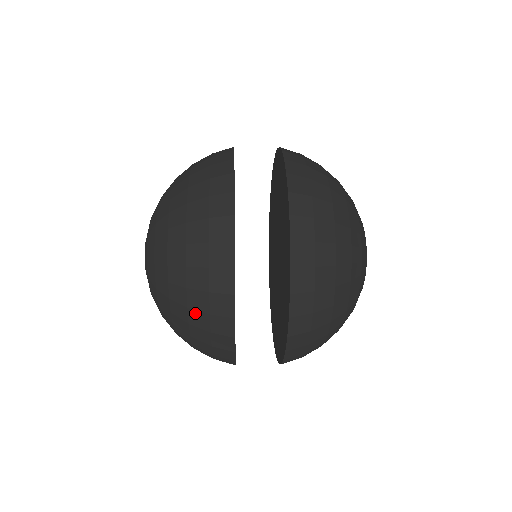
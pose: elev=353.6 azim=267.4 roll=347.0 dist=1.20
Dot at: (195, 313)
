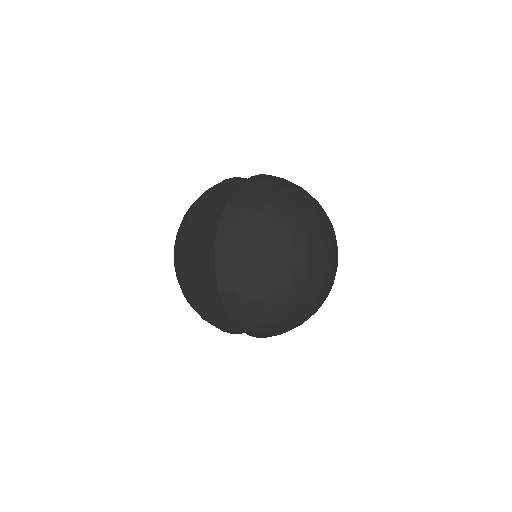
Dot at: (181, 286)
